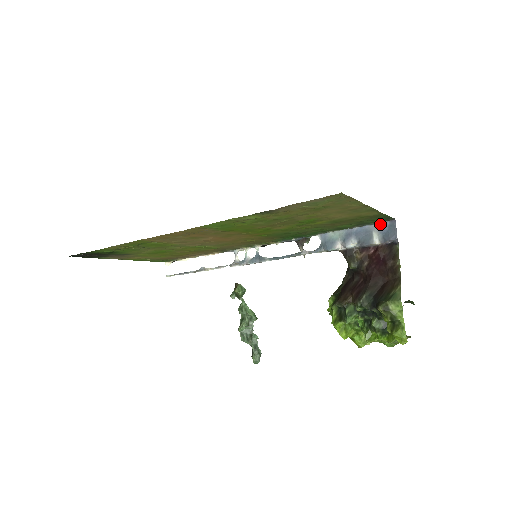
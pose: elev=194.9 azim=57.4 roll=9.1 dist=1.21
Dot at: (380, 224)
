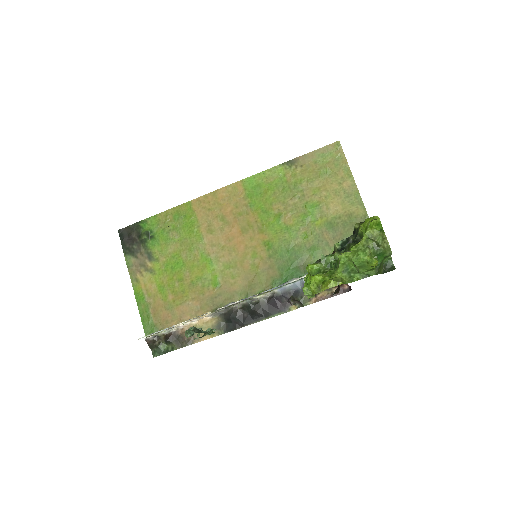
Dot at: occluded
